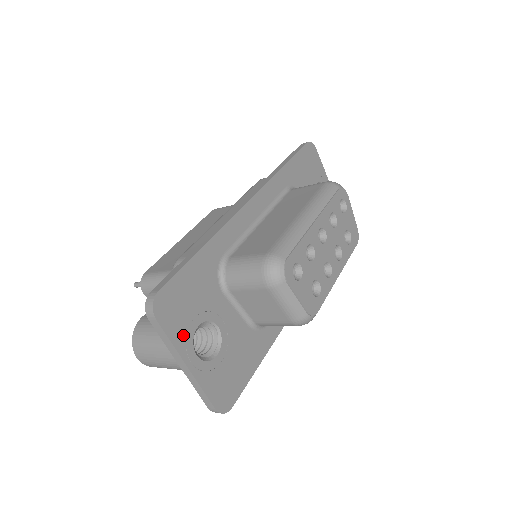
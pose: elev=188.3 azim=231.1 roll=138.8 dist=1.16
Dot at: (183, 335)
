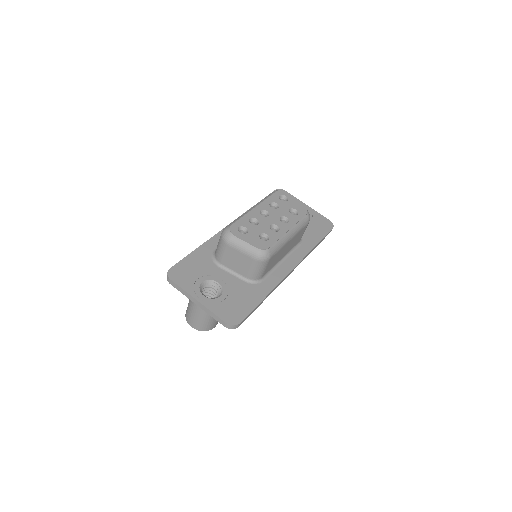
Dot at: (191, 286)
